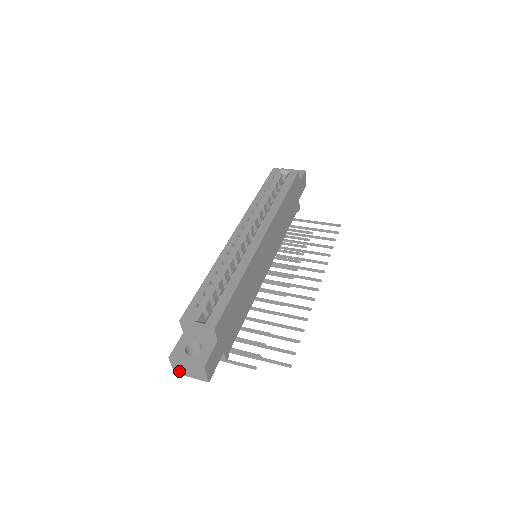
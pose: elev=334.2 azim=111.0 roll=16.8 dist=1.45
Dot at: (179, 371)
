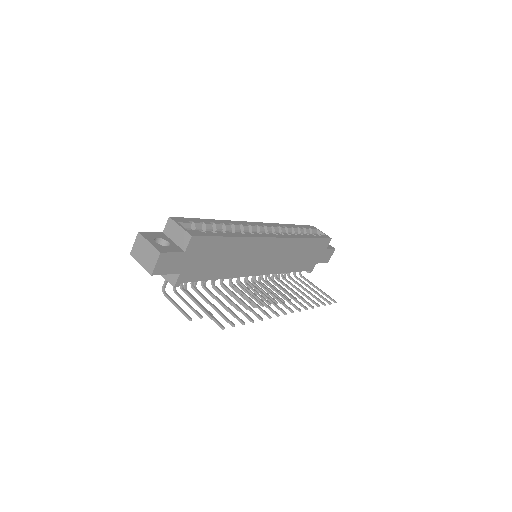
Dot at: (135, 252)
